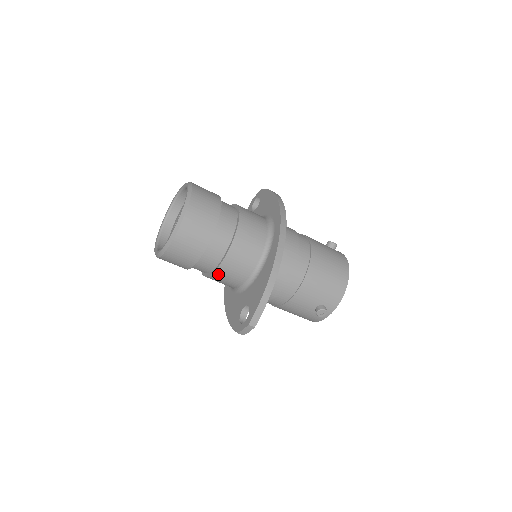
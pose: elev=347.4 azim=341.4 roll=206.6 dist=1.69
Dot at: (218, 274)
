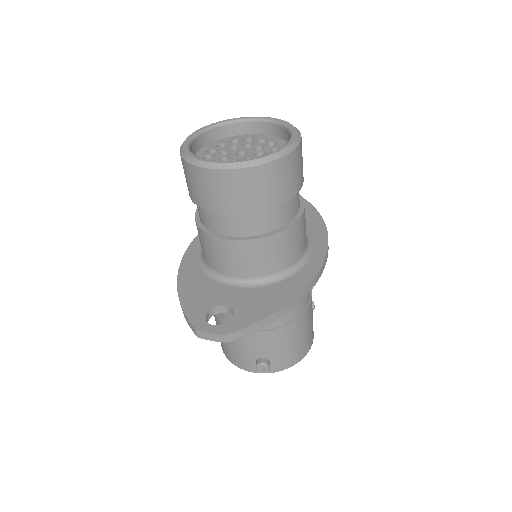
Dot at: (228, 245)
